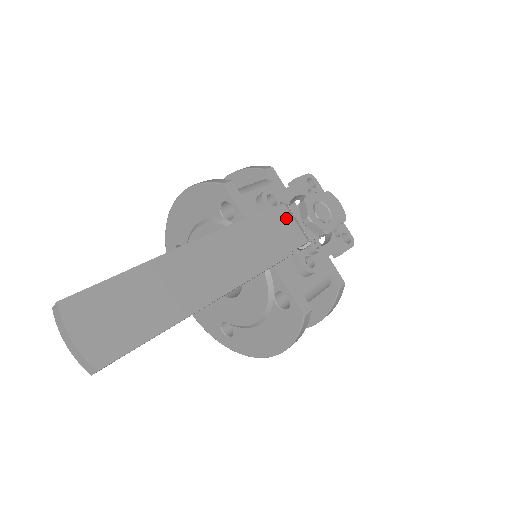
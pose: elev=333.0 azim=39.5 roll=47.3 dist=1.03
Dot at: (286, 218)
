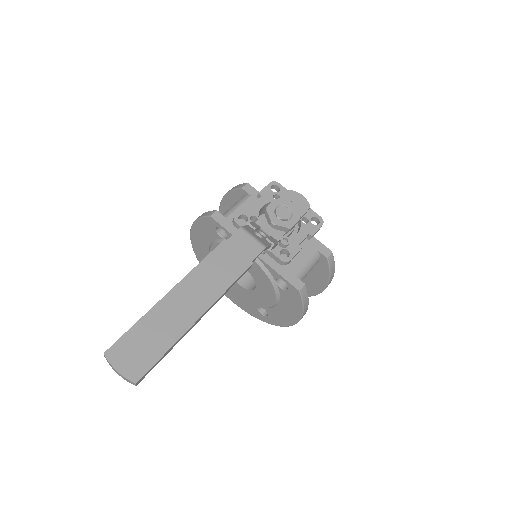
Dot at: (243, 238)
